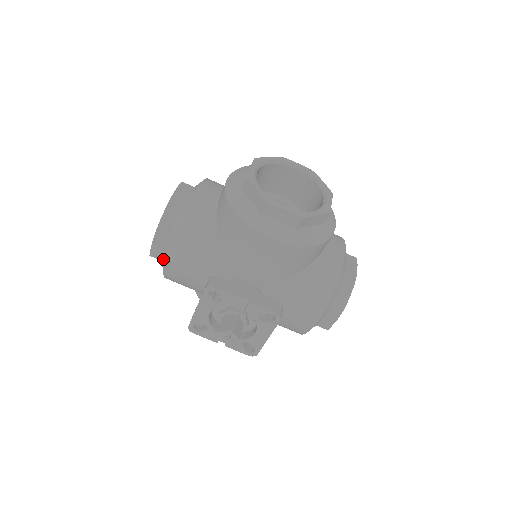
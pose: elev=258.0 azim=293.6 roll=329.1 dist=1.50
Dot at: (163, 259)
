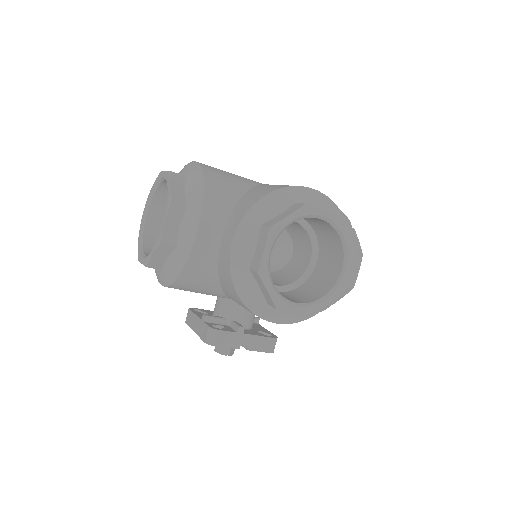
Dot at: (155, 271)
